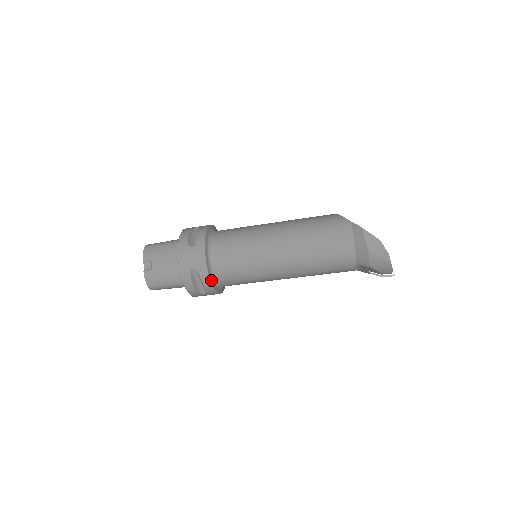
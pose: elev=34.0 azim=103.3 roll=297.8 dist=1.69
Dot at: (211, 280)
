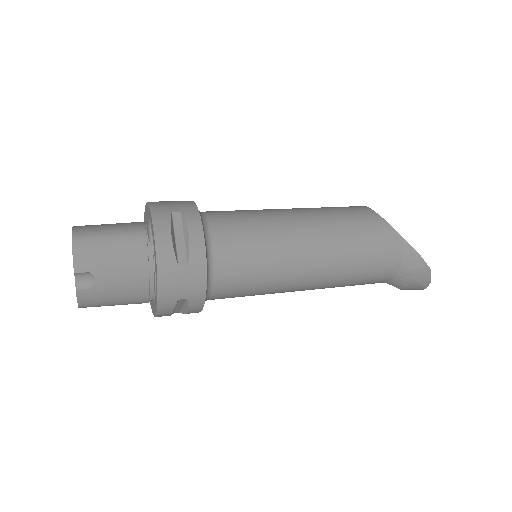
Dot at: (202, 307)
